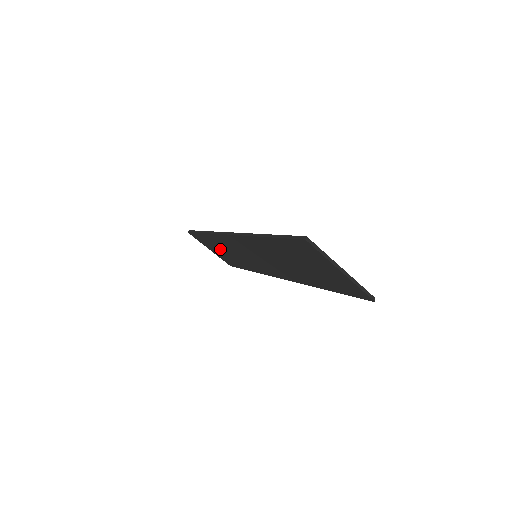
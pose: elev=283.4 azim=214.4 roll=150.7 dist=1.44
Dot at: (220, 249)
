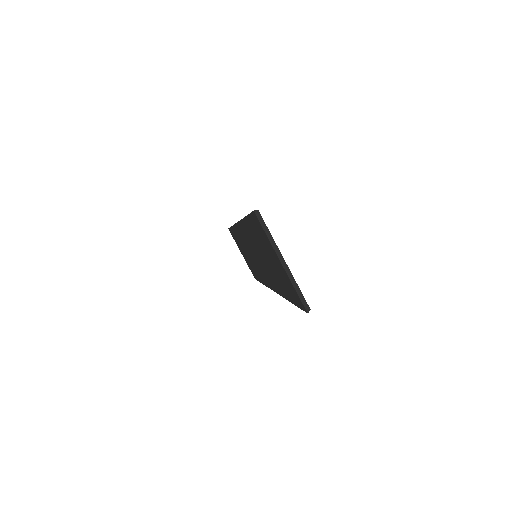
Dot at: occluded
